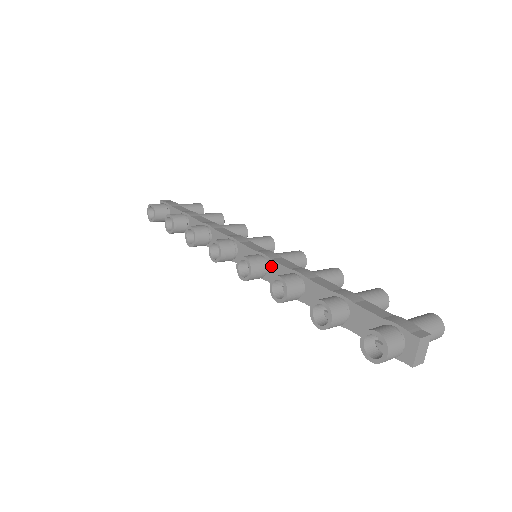
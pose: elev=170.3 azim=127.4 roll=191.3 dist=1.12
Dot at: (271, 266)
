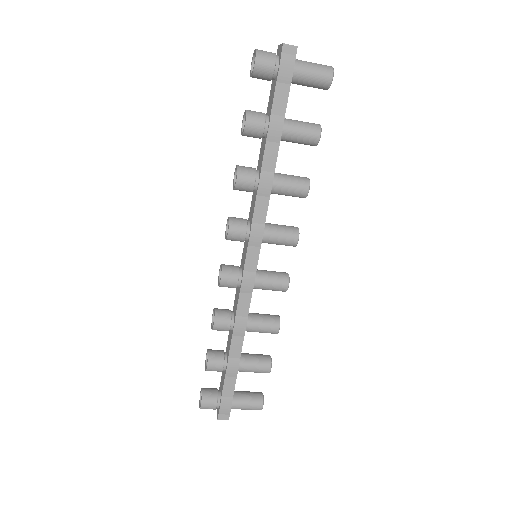
Dot at: (250, 216)
